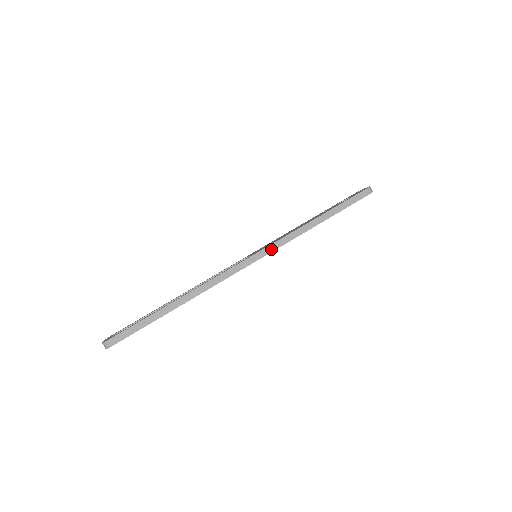
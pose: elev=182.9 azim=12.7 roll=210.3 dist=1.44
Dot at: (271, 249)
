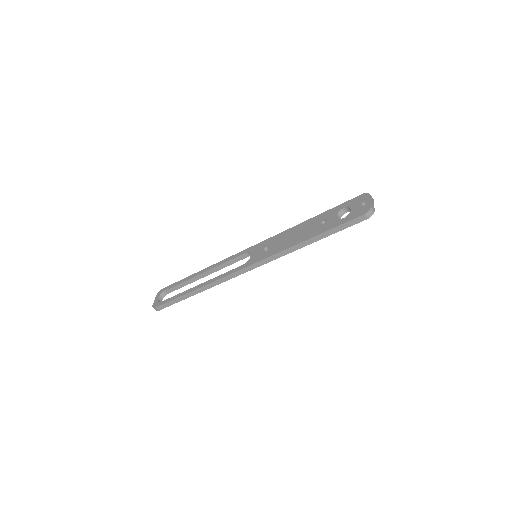
Dot at: (264, 262)
